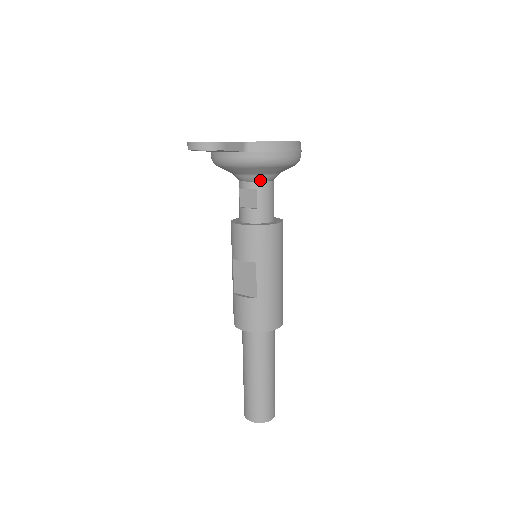
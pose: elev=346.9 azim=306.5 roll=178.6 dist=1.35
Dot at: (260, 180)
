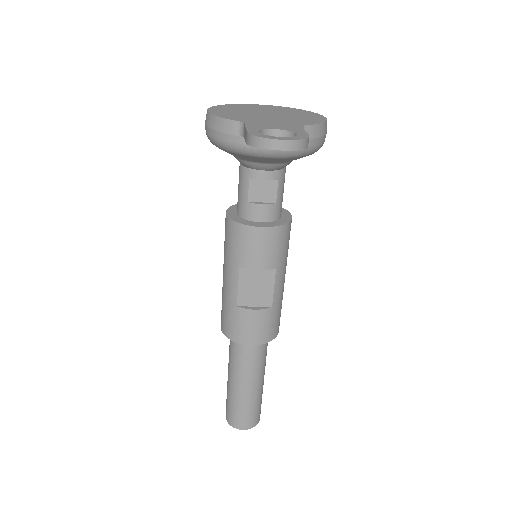
Dot at: (282, 167)
